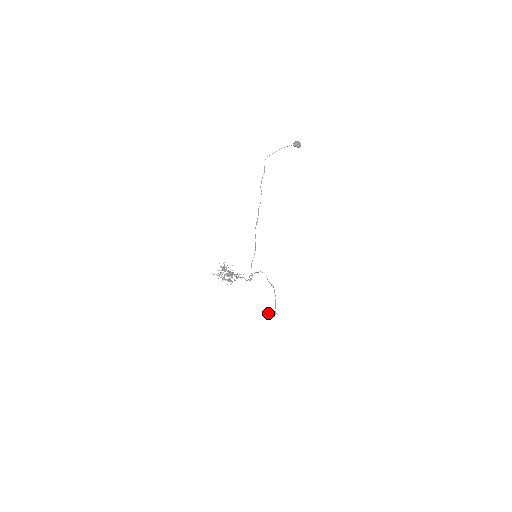
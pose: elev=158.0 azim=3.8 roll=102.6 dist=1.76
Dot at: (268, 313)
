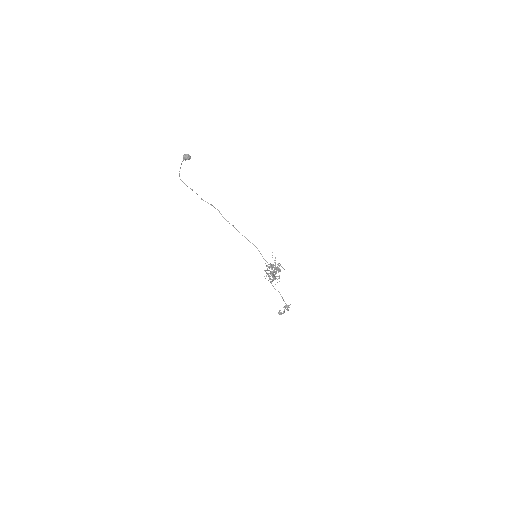
Dot at: occluded
